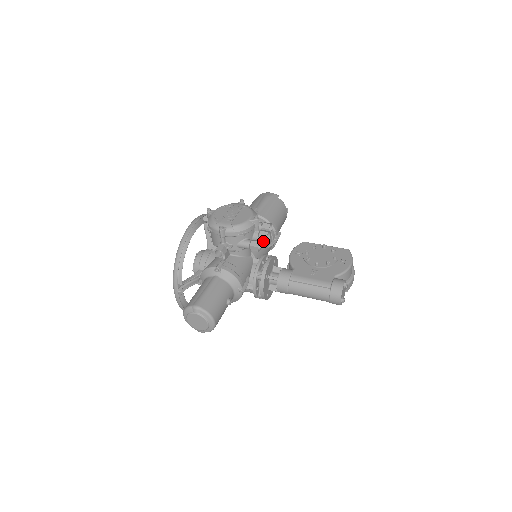
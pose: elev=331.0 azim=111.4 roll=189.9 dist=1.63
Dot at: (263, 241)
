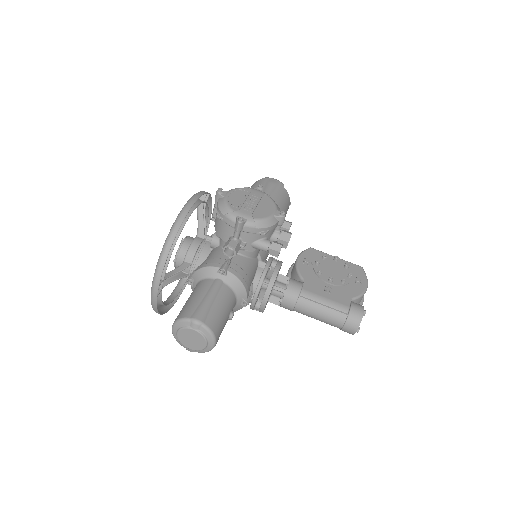
Dot at: (283, 244)
